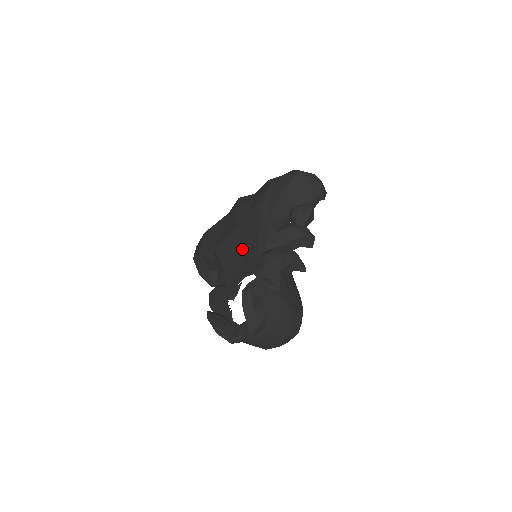
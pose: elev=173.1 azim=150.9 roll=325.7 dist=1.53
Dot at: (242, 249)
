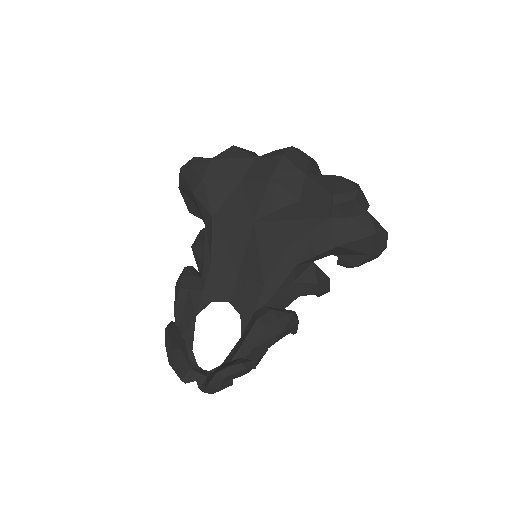
Dot at: (245, 262)
